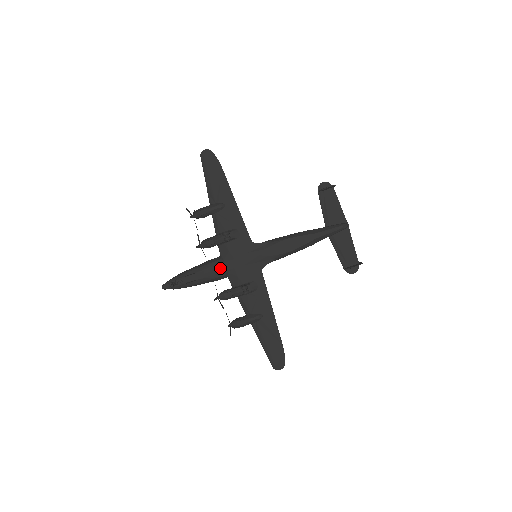
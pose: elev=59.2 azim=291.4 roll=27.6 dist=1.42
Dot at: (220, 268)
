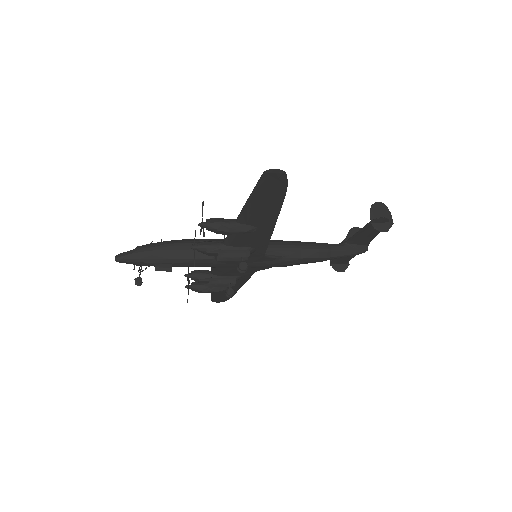
Dot at: (208, 266)
